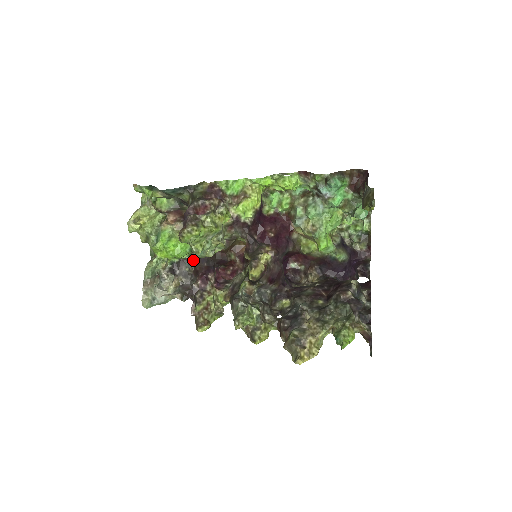
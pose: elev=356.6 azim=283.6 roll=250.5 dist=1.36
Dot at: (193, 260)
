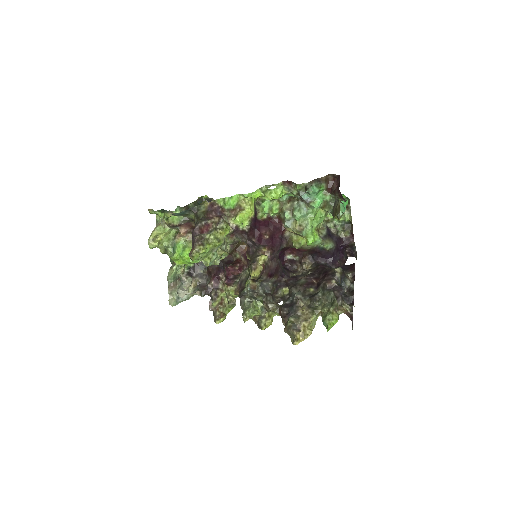
Dot at: occluded
